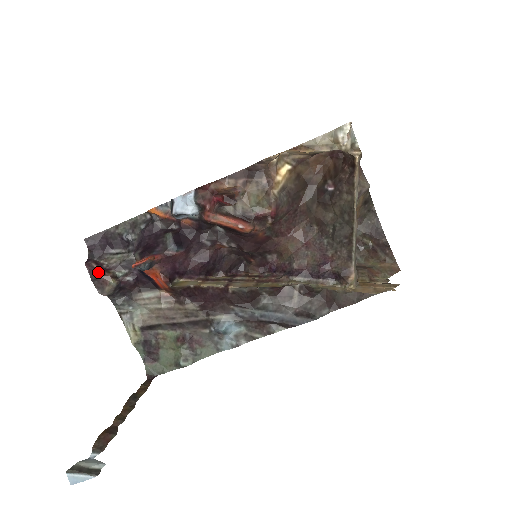
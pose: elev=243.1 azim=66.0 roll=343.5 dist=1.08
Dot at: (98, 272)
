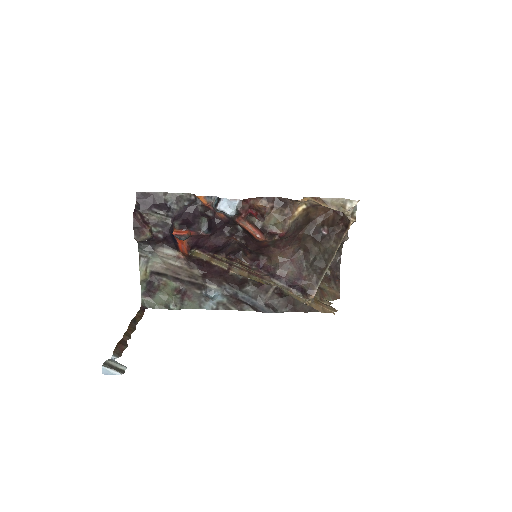
Dot at: (141, 223)
